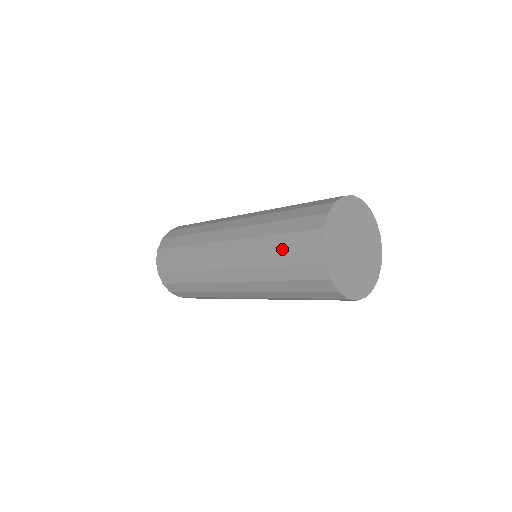
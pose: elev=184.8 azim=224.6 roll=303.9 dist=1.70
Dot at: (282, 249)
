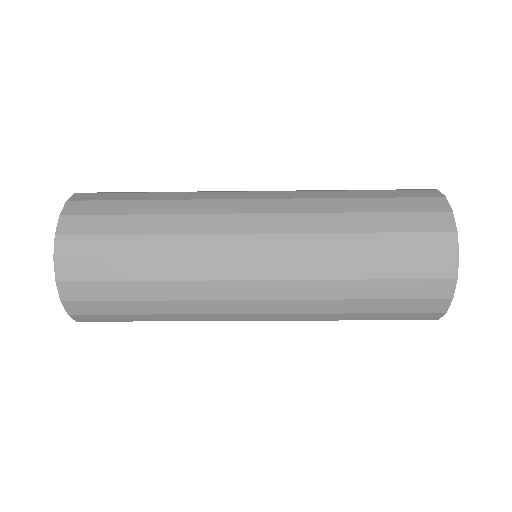
Dot at: (386, 255)
